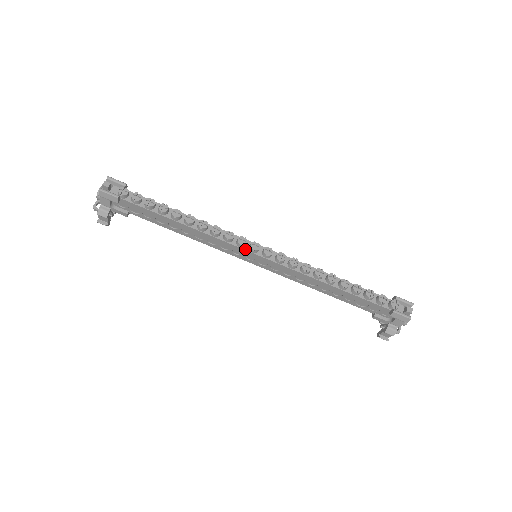
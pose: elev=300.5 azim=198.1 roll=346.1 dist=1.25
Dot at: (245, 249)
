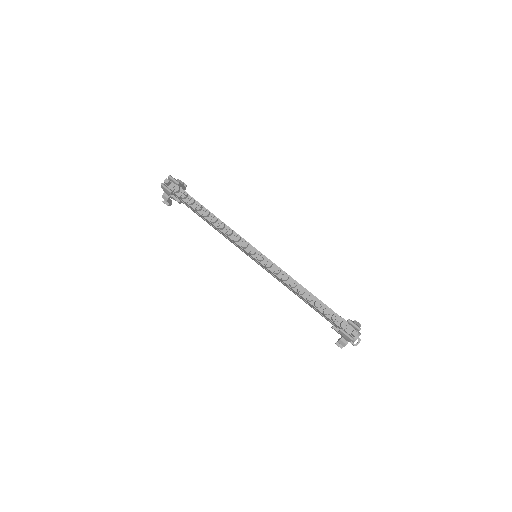
Dot at: (245, 250)
